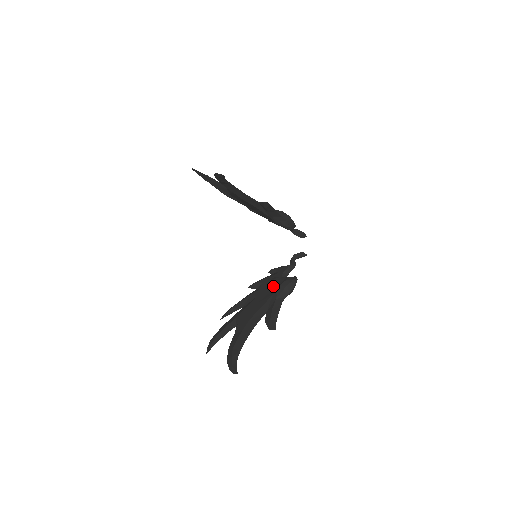
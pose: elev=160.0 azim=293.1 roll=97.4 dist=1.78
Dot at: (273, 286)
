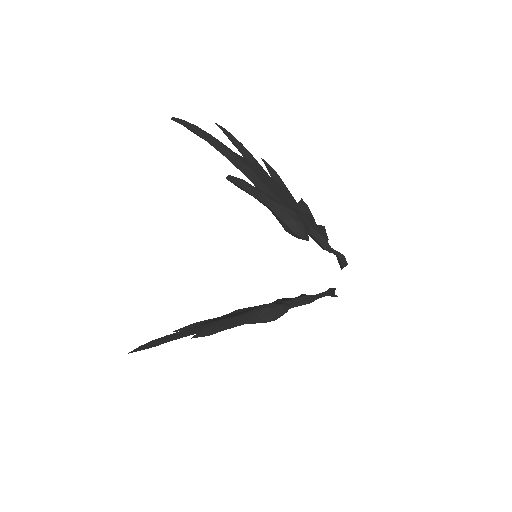
Dot at: occluded
